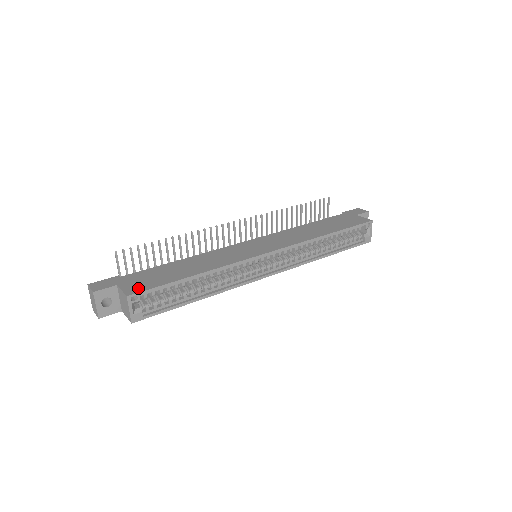
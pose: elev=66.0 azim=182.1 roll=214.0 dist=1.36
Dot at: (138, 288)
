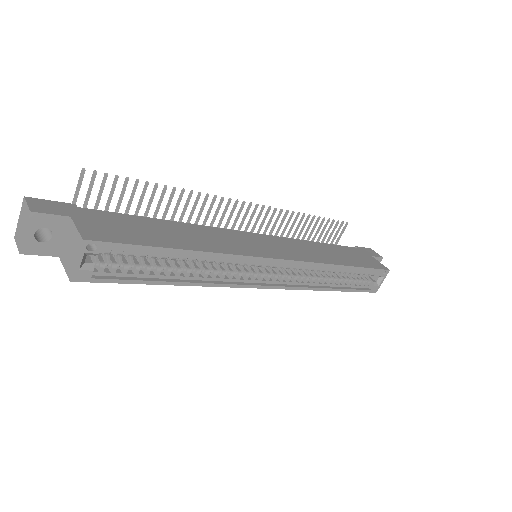
Dot at: (102, 234)
